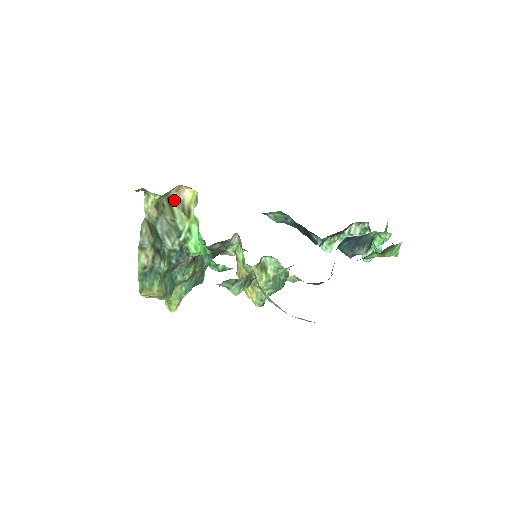
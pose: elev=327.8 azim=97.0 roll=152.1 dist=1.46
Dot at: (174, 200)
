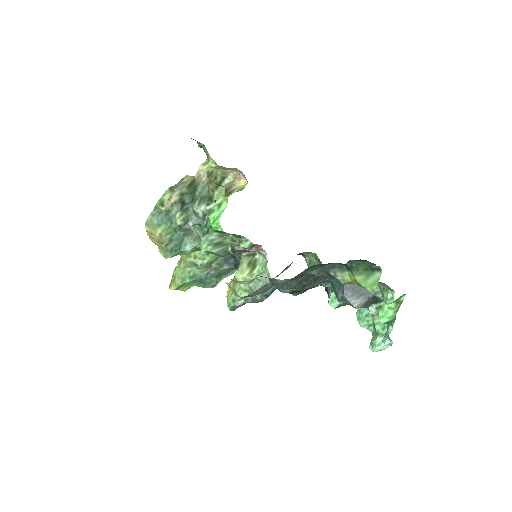
Dot at: (227, 181)
